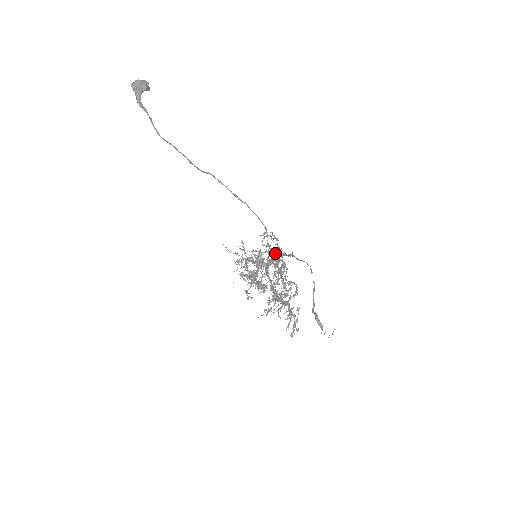
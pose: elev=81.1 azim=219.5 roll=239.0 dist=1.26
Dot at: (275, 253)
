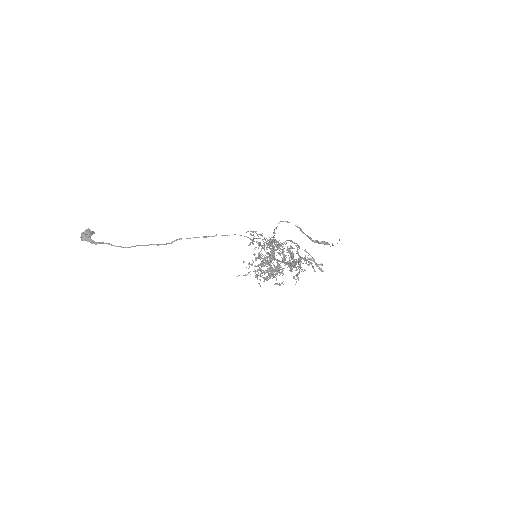
Dot at: (263, 241)
